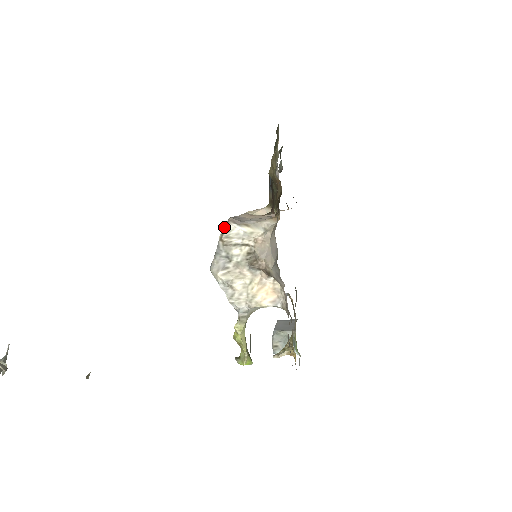
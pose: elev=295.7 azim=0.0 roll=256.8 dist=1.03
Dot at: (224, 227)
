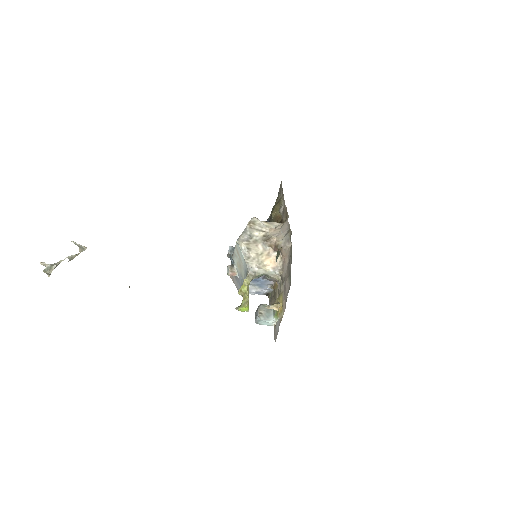
Dot at: (252, 218)
